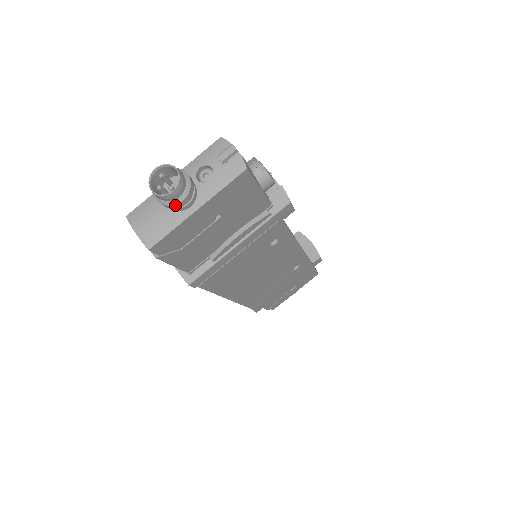
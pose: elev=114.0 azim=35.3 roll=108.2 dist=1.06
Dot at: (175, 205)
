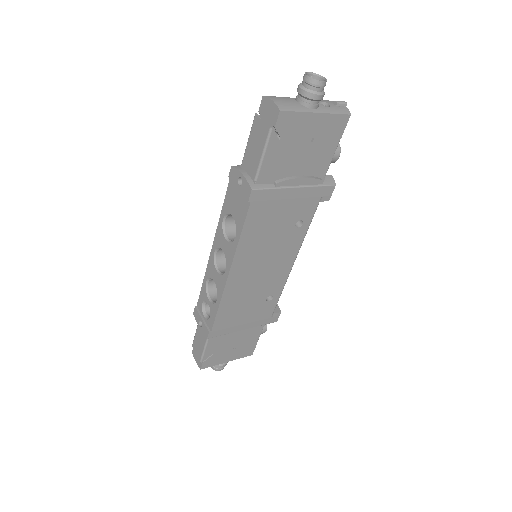
Dot at: (314, 94)
